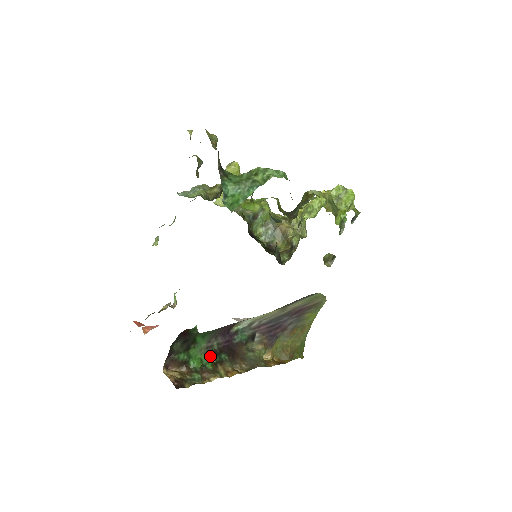
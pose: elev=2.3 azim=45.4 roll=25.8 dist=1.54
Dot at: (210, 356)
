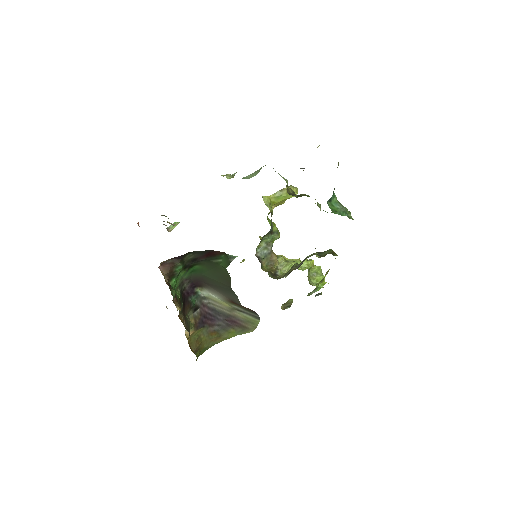
Dot at: (179, 290)
